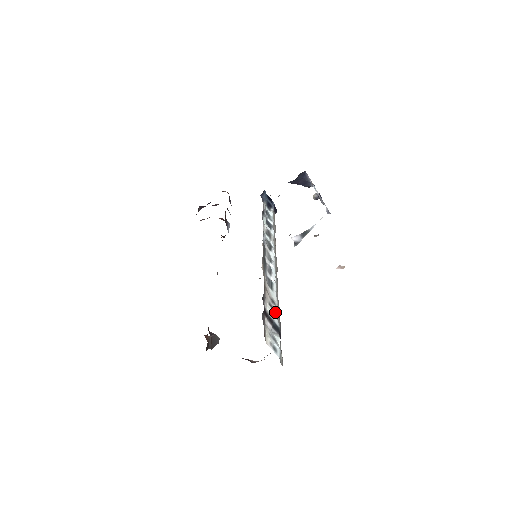
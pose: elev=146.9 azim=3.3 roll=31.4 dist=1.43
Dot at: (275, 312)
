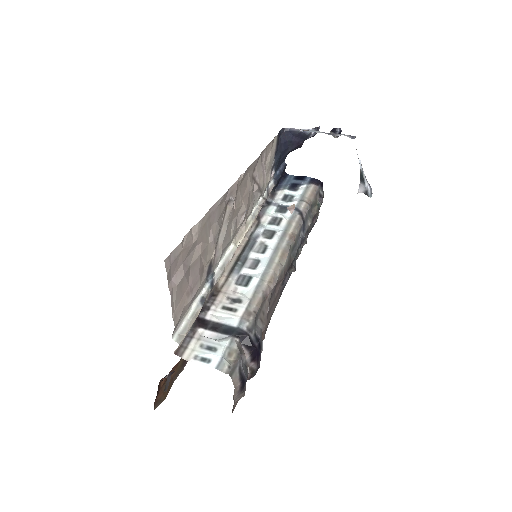
Dot at: (236, 312)
